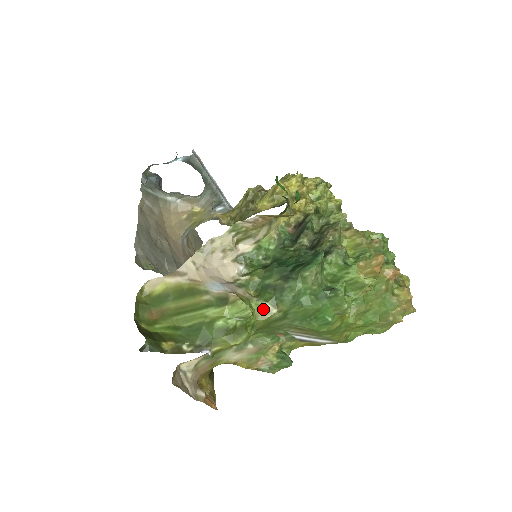
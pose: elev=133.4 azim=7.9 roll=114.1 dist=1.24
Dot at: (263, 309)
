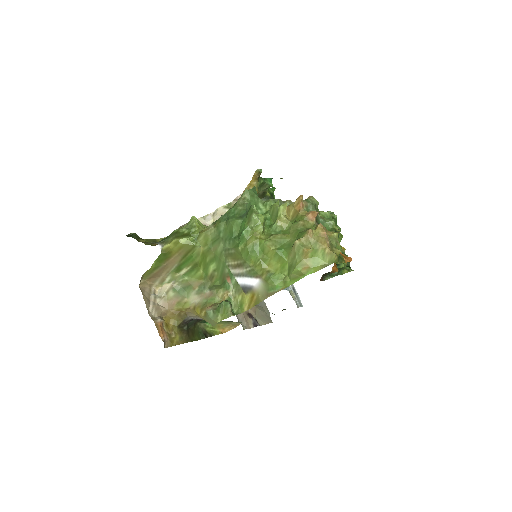
Dot at: (207, 227)
